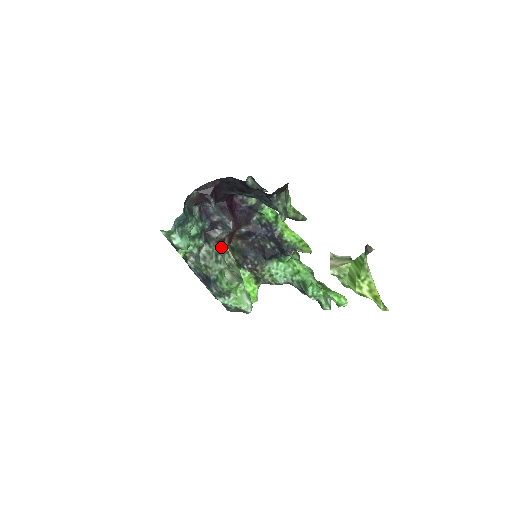
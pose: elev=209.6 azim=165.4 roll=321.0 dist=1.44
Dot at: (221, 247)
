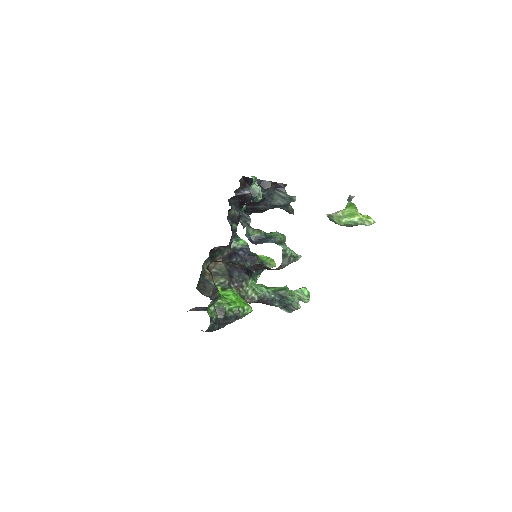
Dot at: occluded
